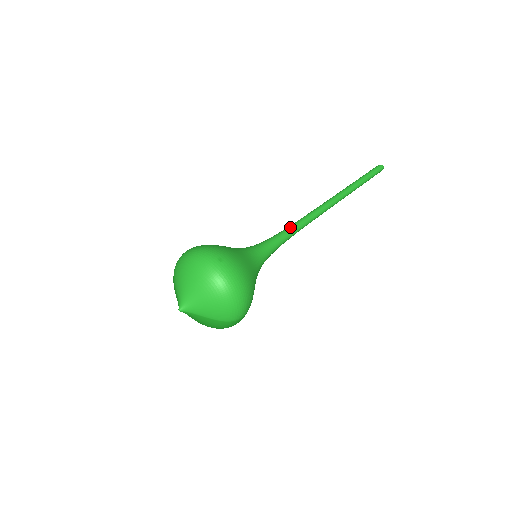
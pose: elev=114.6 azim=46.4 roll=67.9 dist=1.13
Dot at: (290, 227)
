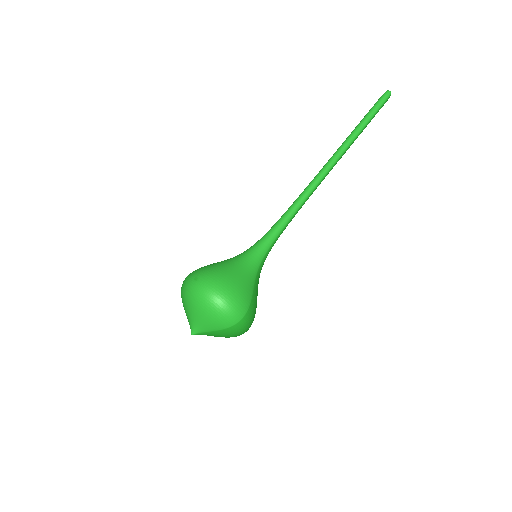
Dot at: (285, 213)
